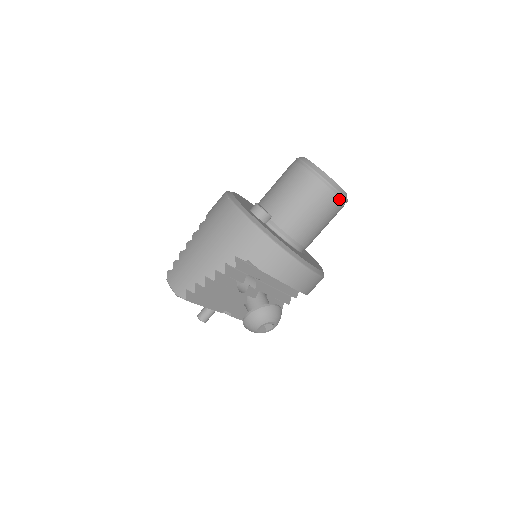
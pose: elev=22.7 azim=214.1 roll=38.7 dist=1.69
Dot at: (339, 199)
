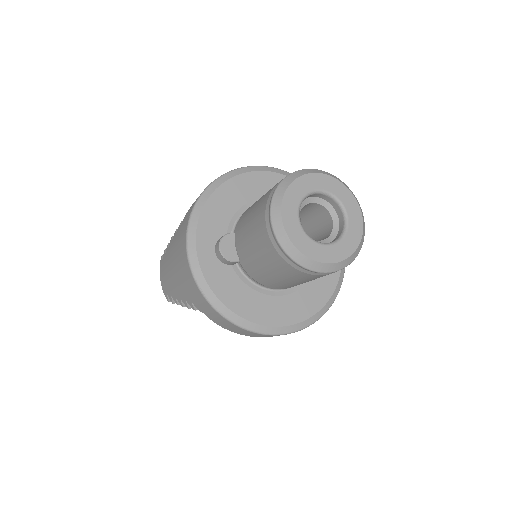
Dot at: (324, 273)
